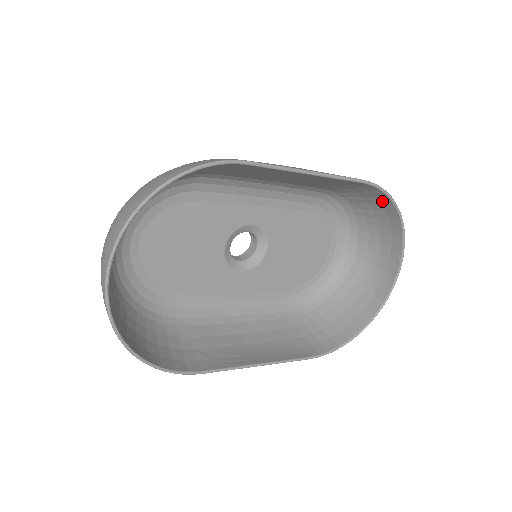
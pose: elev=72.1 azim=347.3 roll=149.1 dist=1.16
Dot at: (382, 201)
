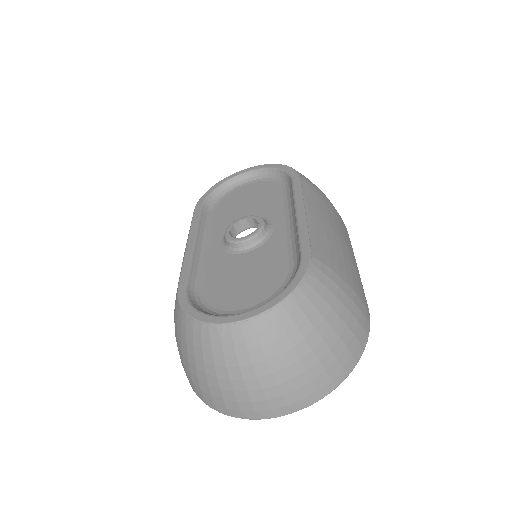
Dot at: occluded
